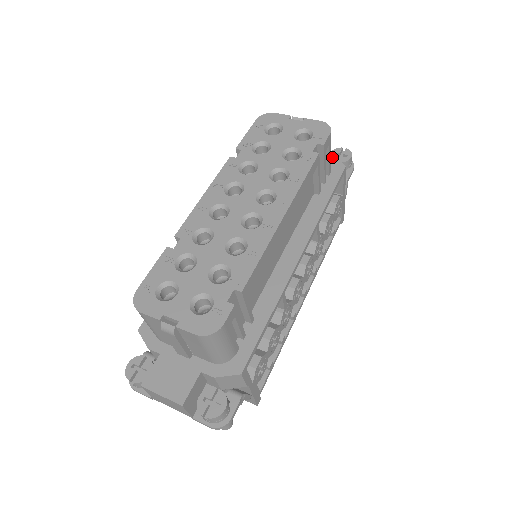
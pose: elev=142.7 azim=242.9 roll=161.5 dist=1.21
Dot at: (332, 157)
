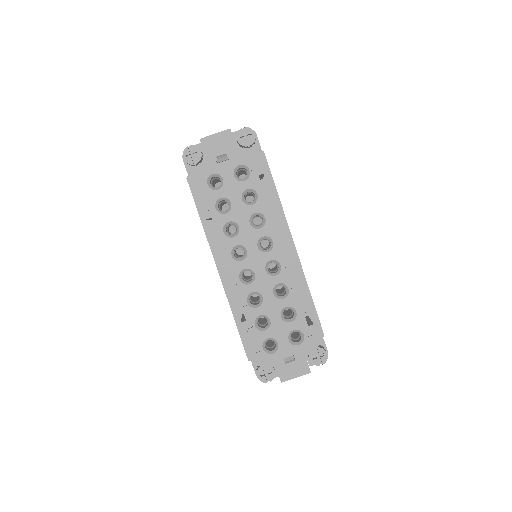
Dot at: occluded
